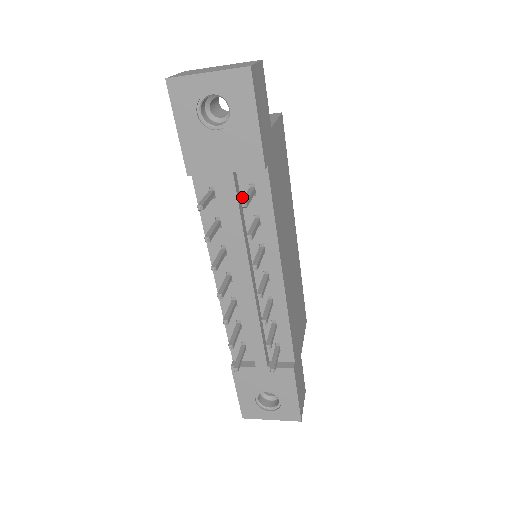
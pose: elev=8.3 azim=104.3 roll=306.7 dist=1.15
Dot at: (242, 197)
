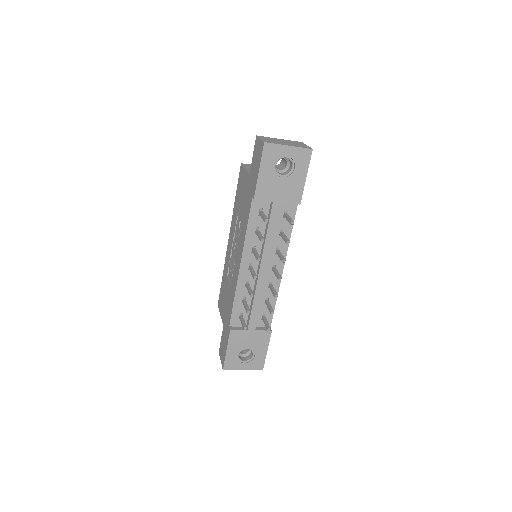
Dot at: occluded
